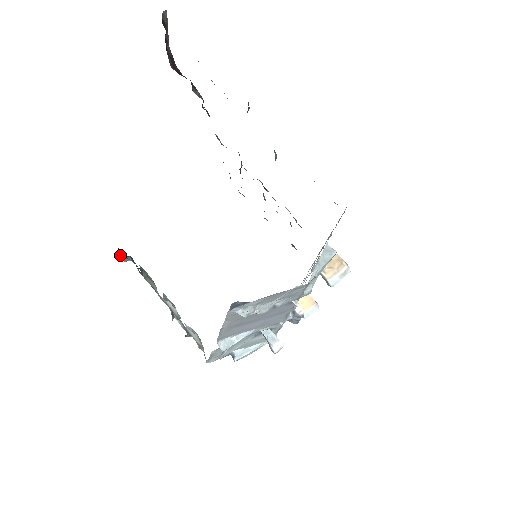
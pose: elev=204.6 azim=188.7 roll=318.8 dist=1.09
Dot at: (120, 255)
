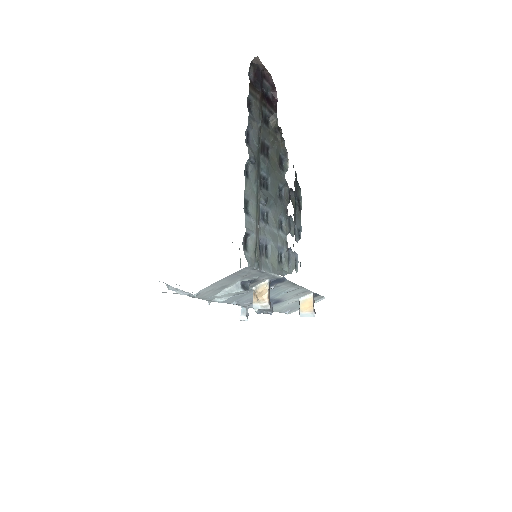
Dot at: occluded
